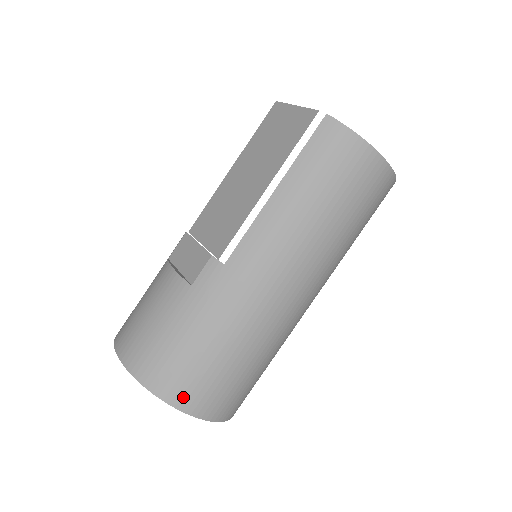
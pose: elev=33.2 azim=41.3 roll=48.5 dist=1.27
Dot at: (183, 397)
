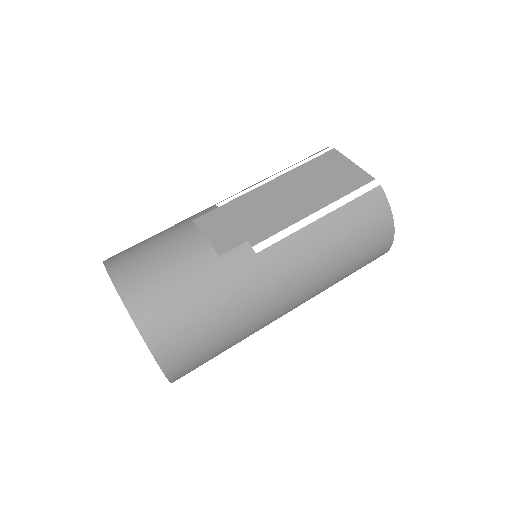
Dot at: (164, 348)
